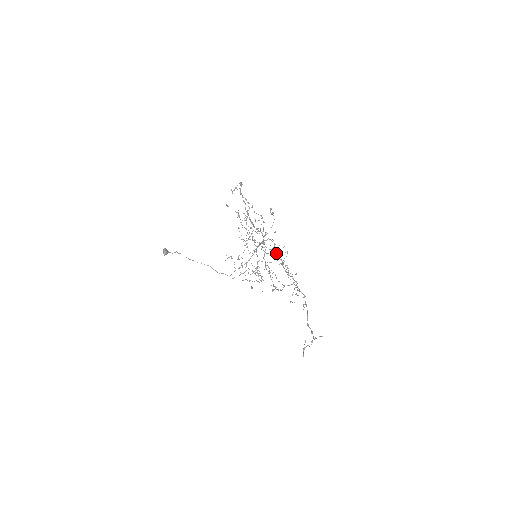
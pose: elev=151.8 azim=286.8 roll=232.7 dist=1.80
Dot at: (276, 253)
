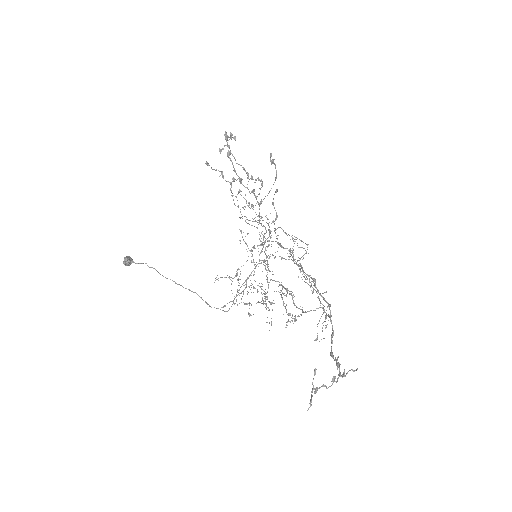
Dot at: occluded
